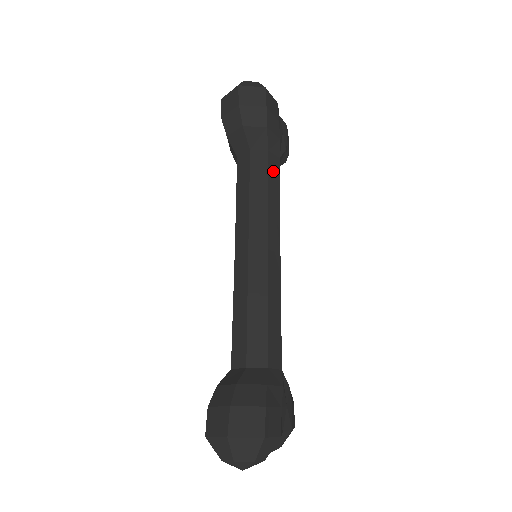
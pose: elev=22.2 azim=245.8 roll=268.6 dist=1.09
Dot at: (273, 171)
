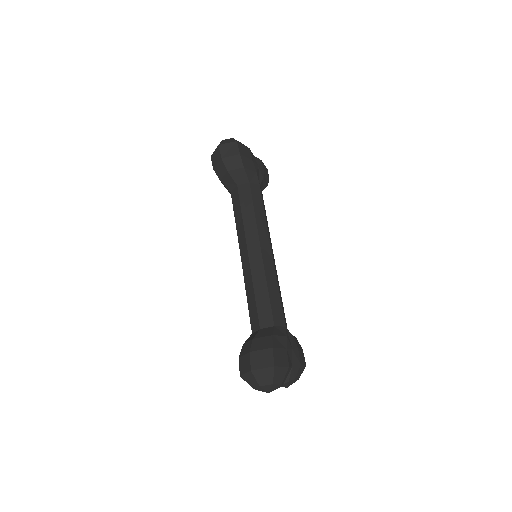
Dot at: (256, 195)
